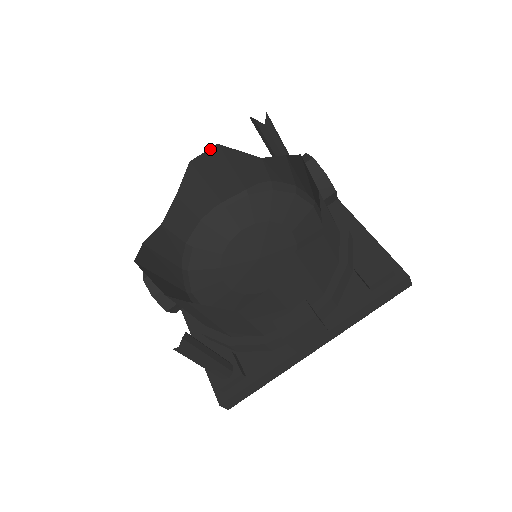
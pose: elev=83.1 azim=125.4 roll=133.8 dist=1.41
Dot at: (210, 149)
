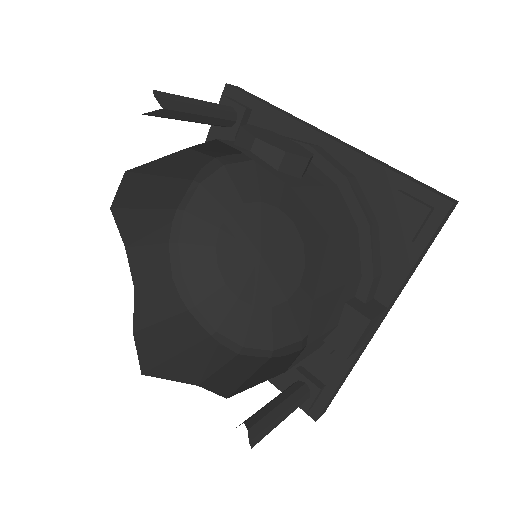
Dot at: (121, 182)
